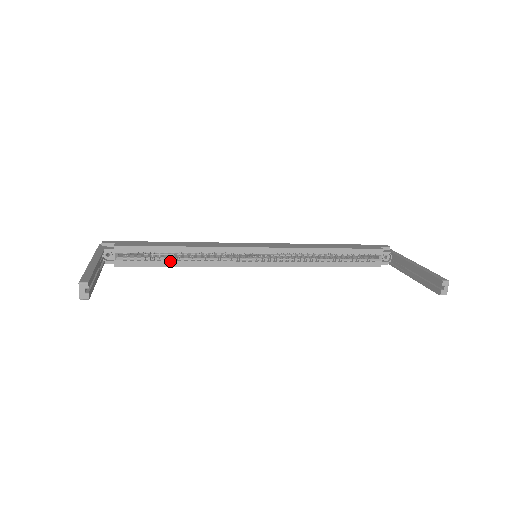
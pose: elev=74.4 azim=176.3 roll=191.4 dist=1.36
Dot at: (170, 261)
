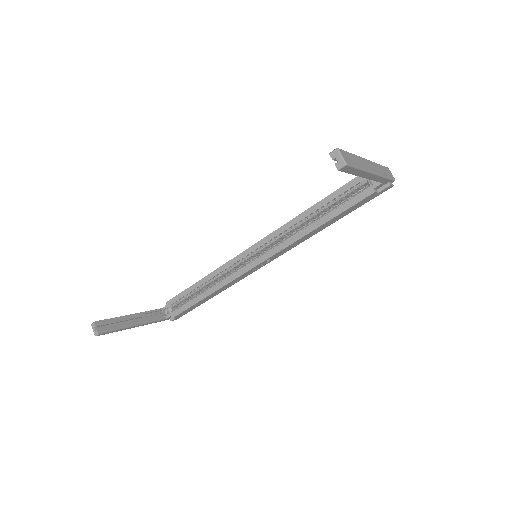
Dot at: (200, 296)
